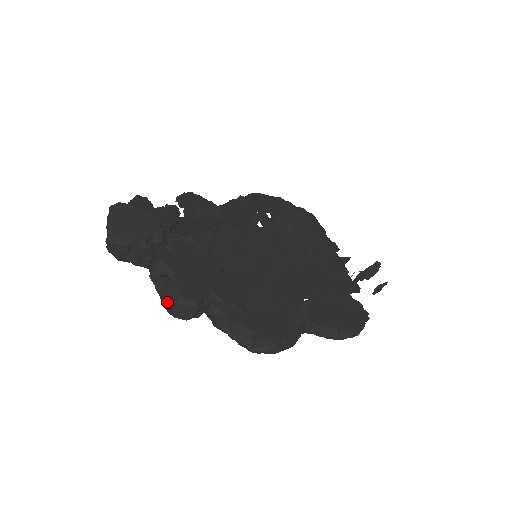
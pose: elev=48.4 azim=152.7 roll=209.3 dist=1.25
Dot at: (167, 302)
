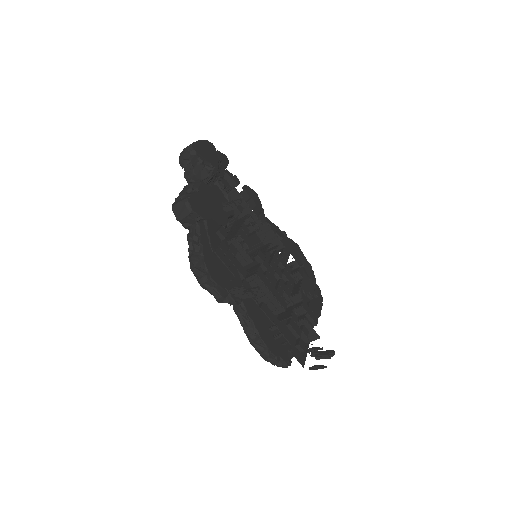
Dot at: (178, 200)
